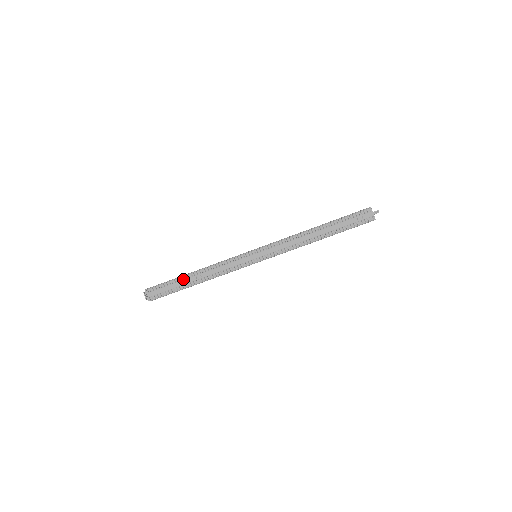
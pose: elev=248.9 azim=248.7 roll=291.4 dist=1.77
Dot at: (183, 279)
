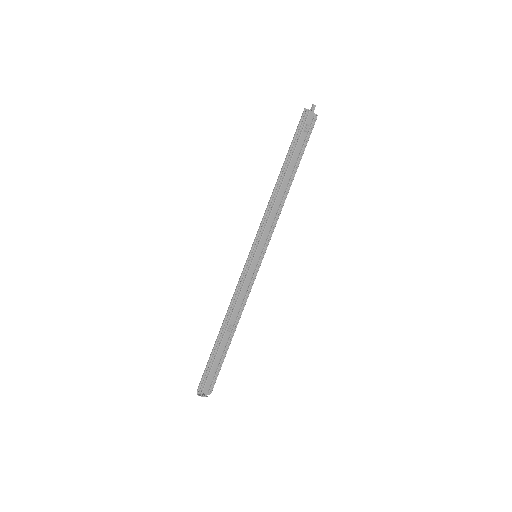
Dot at: (219, 346)
